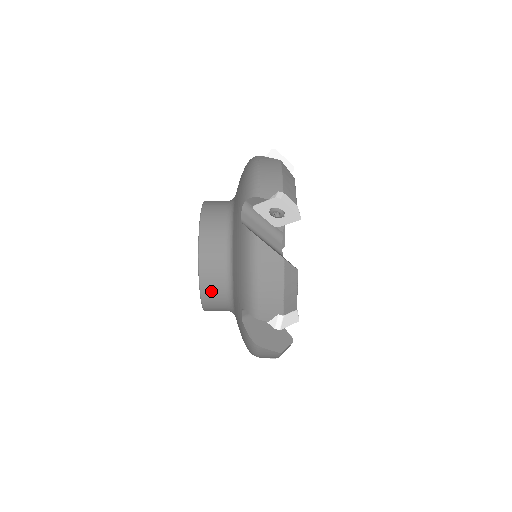
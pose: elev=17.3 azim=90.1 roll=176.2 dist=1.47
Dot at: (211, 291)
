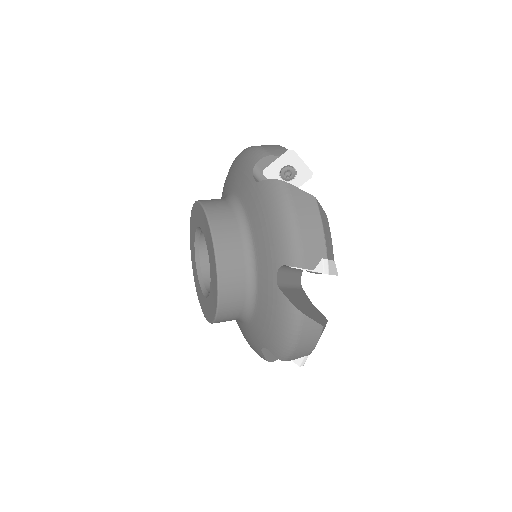
Dot at: (225, 320)
